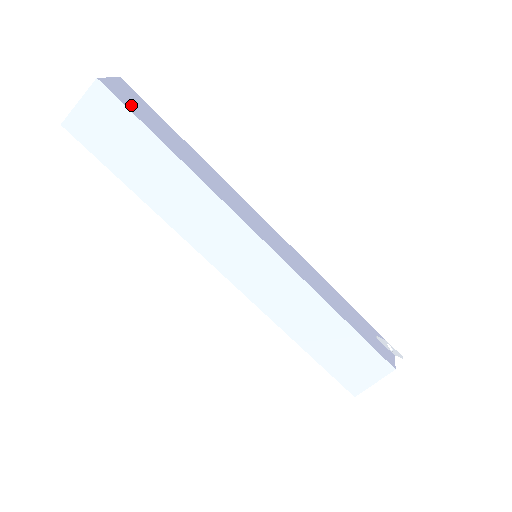
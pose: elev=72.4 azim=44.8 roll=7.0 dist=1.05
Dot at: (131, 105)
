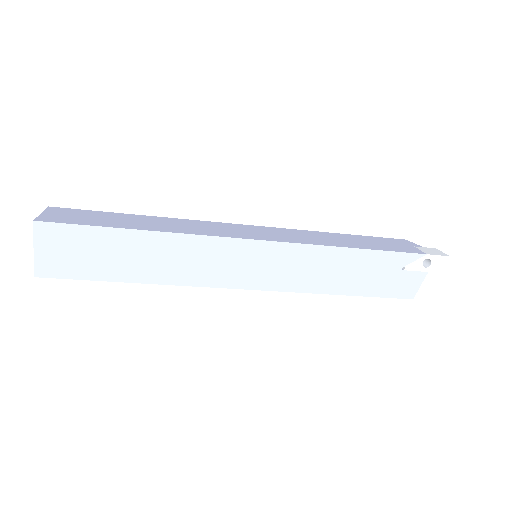
Dot at: (71, 266)
